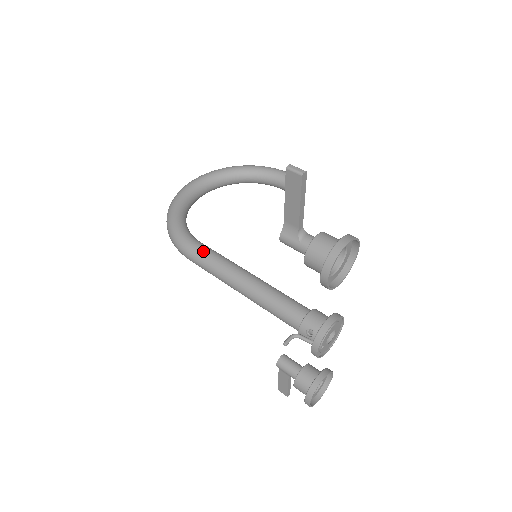
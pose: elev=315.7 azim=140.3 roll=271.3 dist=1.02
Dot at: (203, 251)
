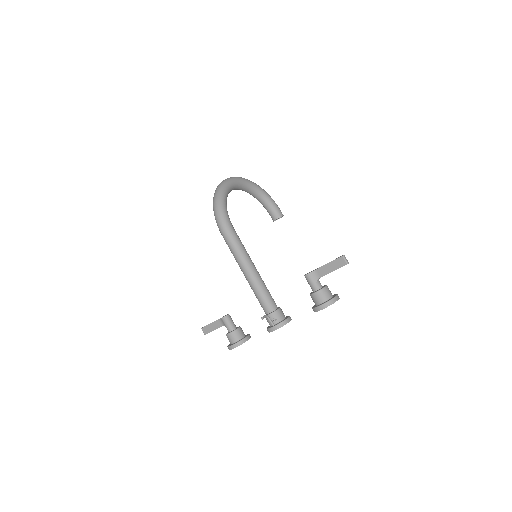
Dot at: (237, 237)
